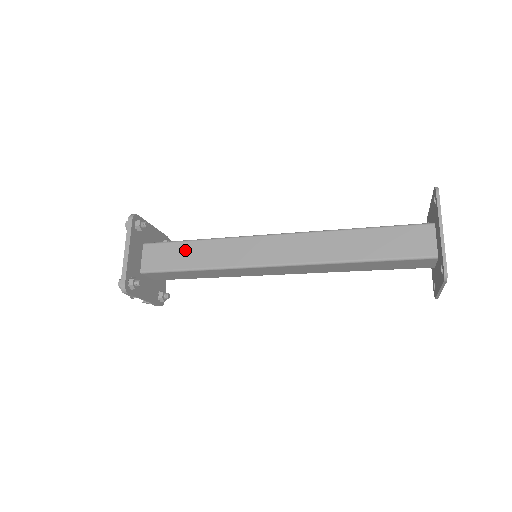
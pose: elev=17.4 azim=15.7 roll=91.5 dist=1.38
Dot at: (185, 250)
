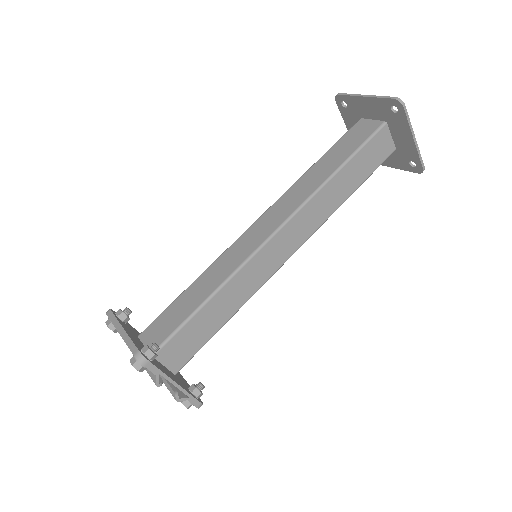
Dot at: (185, 299)
